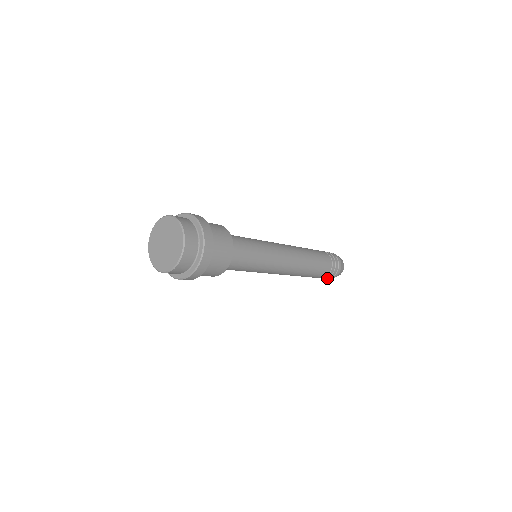
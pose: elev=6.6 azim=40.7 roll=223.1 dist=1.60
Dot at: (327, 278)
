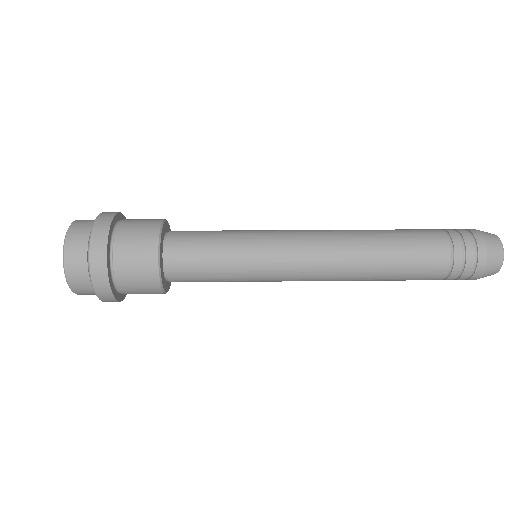
Dot at: occluded
